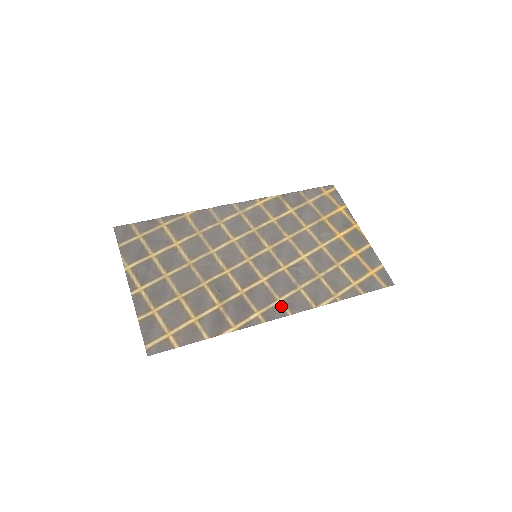
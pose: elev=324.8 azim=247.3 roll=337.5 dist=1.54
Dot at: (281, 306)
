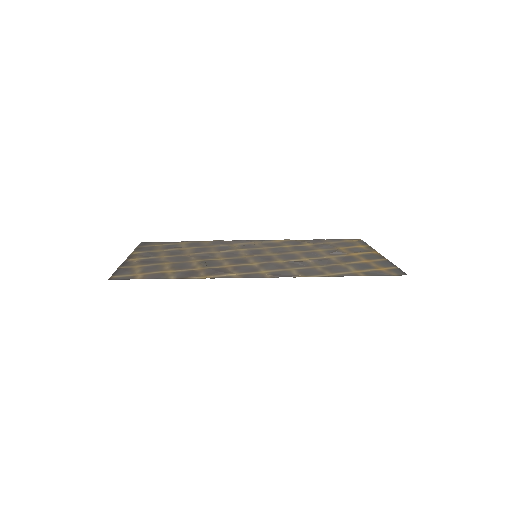
Dot at: (263, 274)
